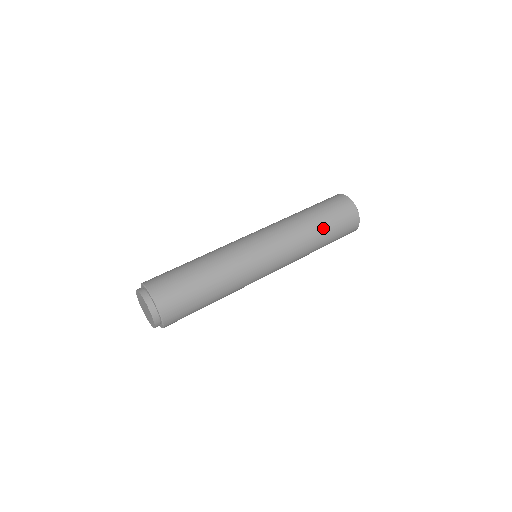
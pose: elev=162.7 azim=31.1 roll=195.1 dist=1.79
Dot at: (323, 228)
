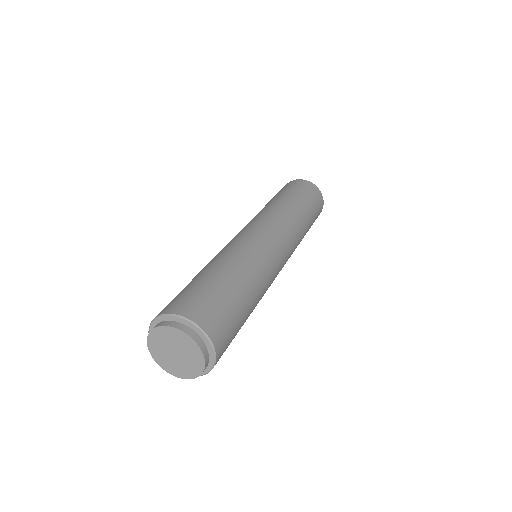
Dot at: (309, 219)
